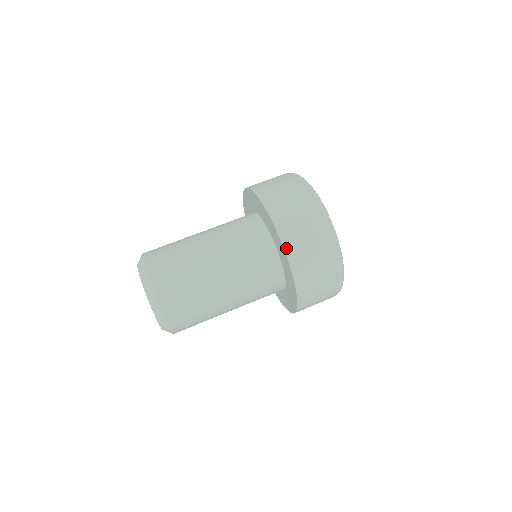
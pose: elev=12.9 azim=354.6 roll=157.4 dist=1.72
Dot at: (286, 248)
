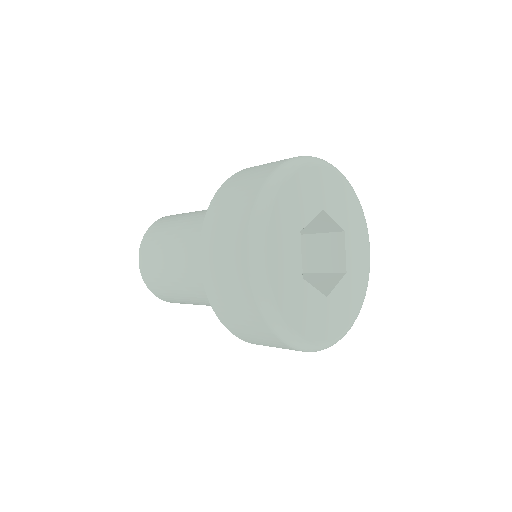
Dot at: (204, 229)
